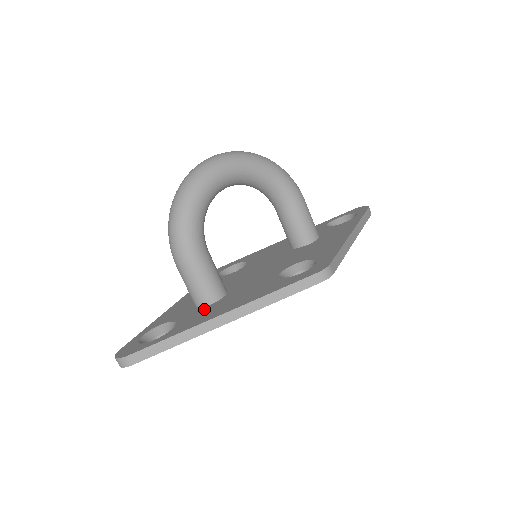
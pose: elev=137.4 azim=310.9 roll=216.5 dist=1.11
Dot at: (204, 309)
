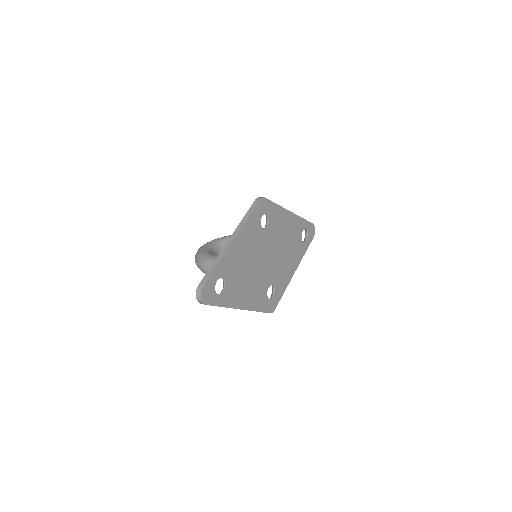
Dot at: occluded
